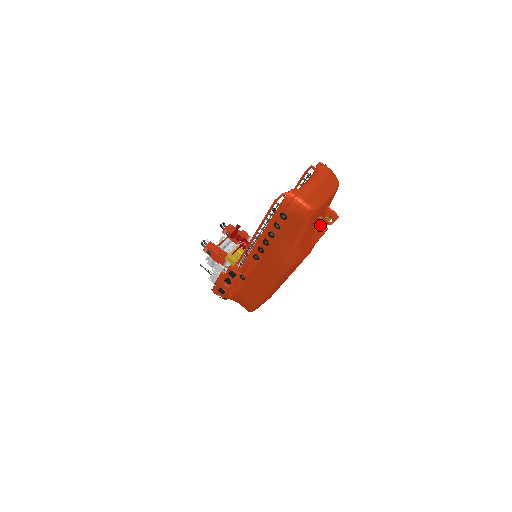
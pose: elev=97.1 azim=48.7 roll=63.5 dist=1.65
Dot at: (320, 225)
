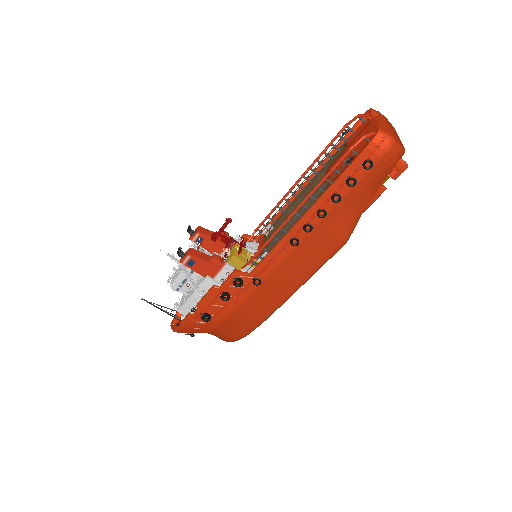
Dot at: occluded
